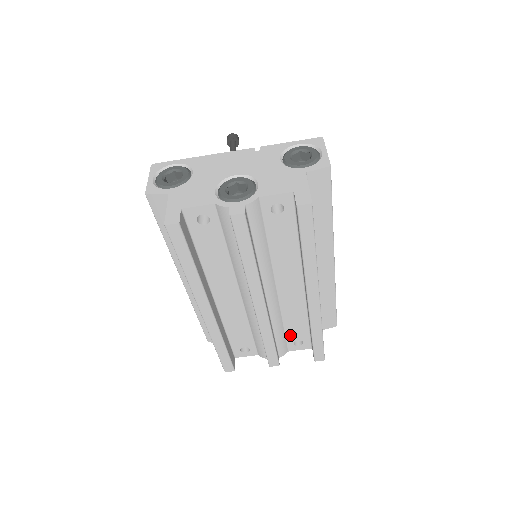
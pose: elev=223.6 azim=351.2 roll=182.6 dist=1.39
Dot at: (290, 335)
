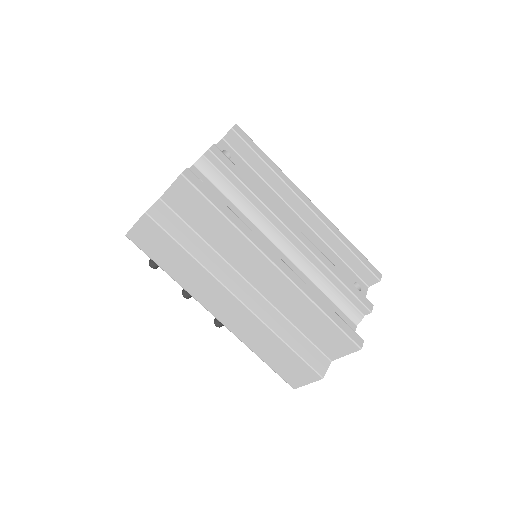
Dot at: occluded
